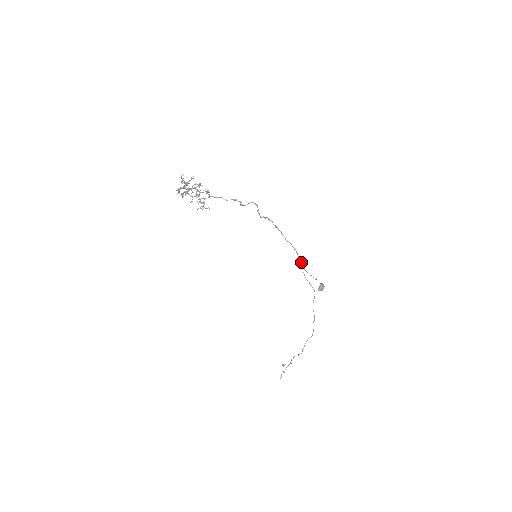
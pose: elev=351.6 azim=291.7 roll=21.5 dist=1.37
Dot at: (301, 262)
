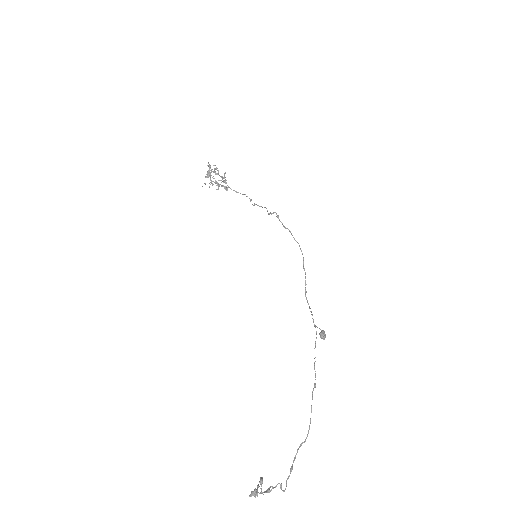
Dot at: occluded
